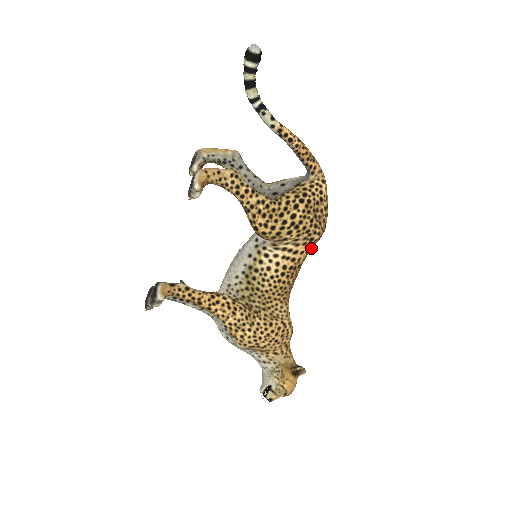
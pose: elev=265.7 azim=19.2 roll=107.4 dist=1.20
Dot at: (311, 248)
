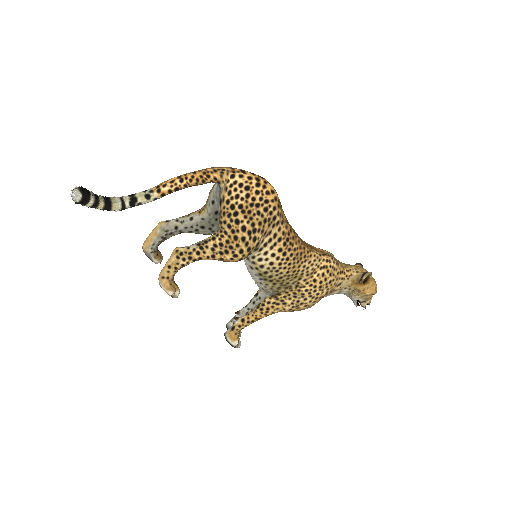
Dot at: (282, 216)
